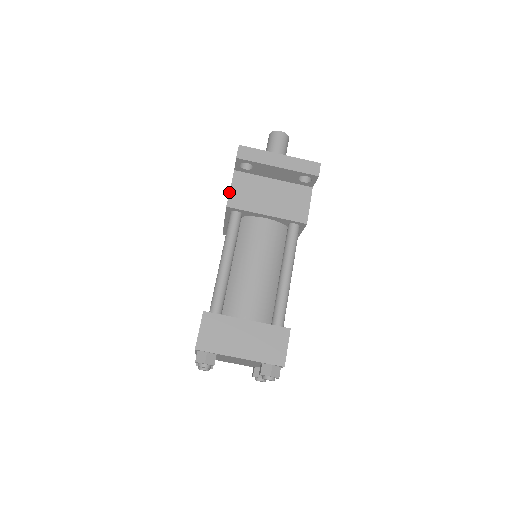
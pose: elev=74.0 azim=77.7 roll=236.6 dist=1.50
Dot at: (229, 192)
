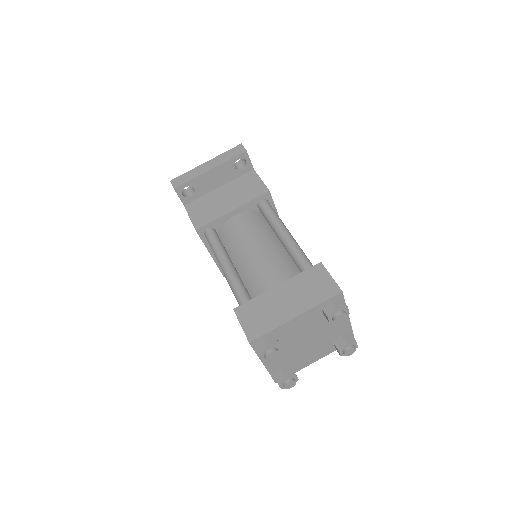
Dot at: occluded
